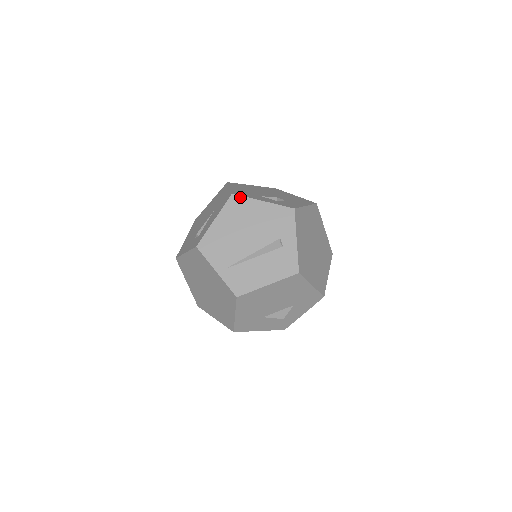
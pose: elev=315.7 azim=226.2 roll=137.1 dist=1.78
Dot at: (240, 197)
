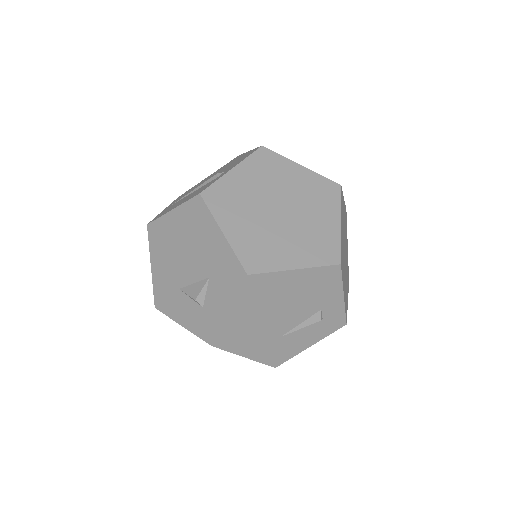
Dot at: (240, 155)
